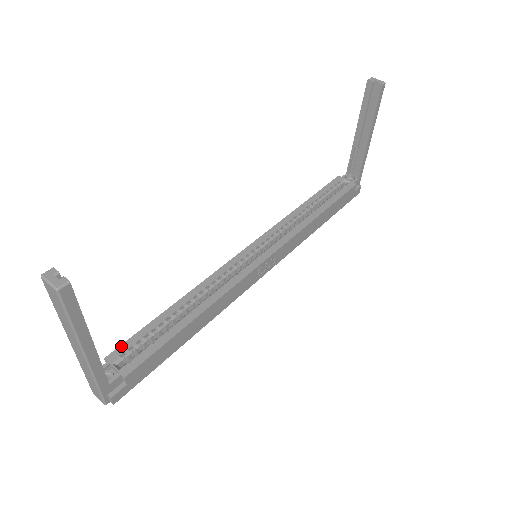
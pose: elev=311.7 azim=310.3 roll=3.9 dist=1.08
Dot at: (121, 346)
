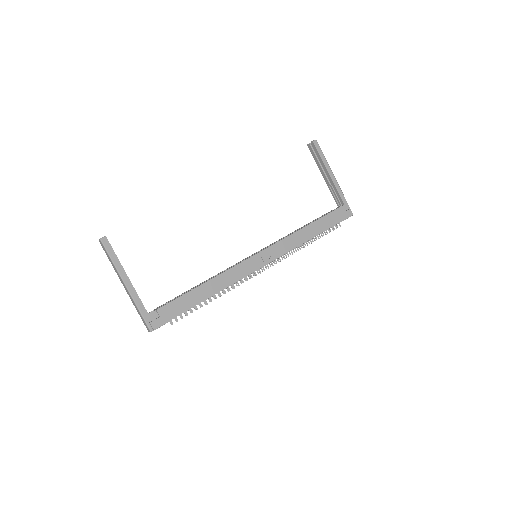
Dot at: (163, 304)
